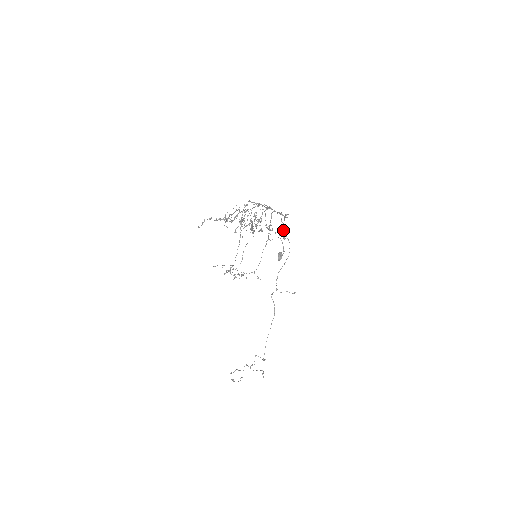
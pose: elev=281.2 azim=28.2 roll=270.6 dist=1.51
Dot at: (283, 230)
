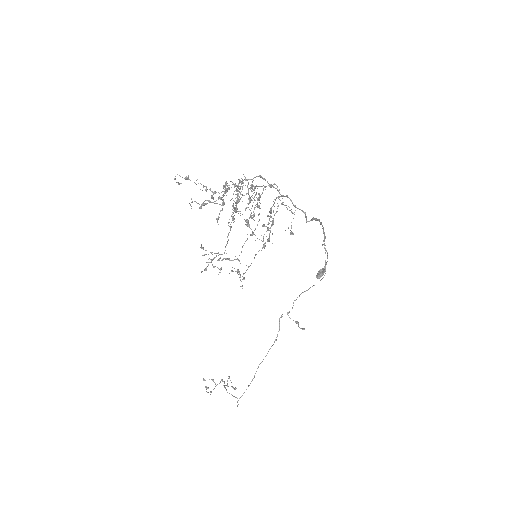
Dot at: occluded
